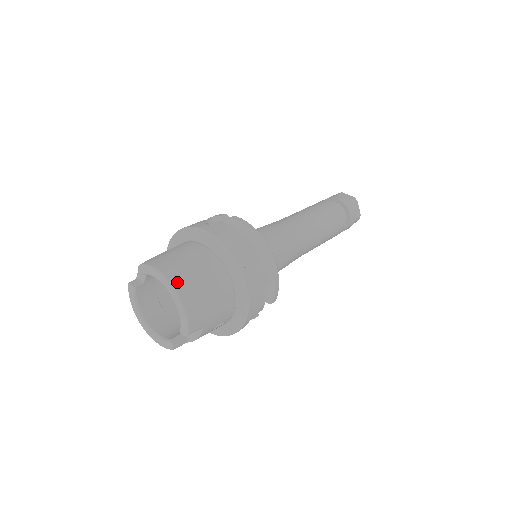
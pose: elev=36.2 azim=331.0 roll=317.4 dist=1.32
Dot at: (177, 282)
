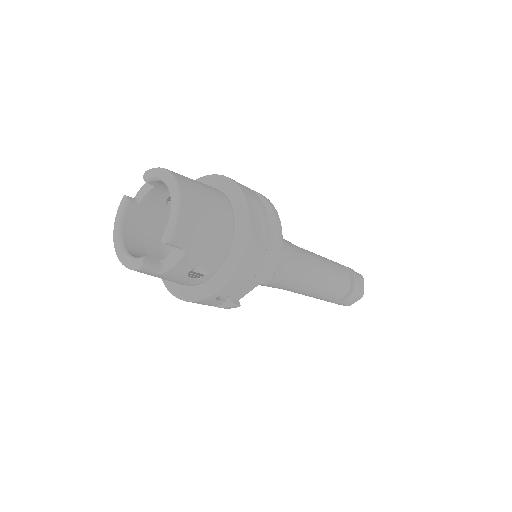
Dot at: (182, 184)
